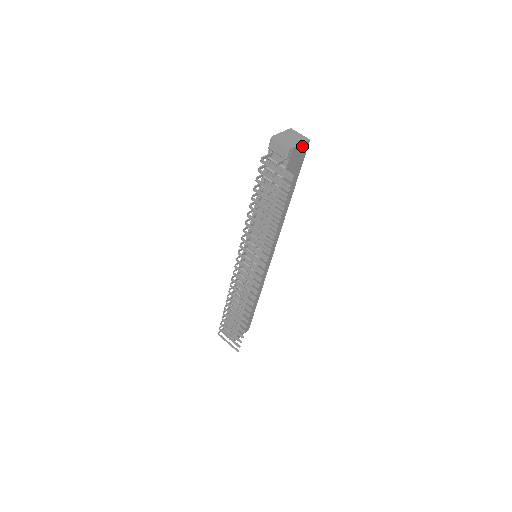
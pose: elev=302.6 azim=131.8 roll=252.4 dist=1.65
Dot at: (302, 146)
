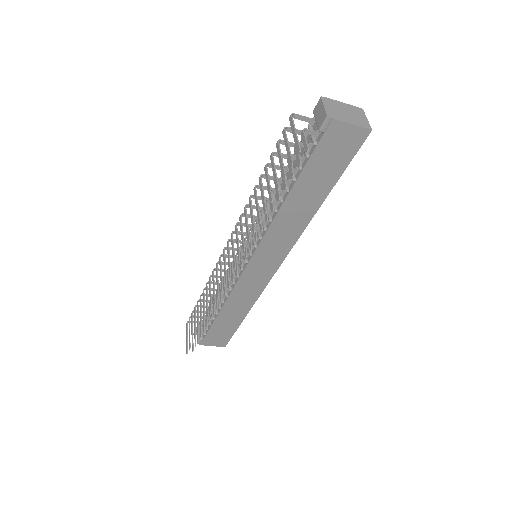
Dot at: (354, 130)
